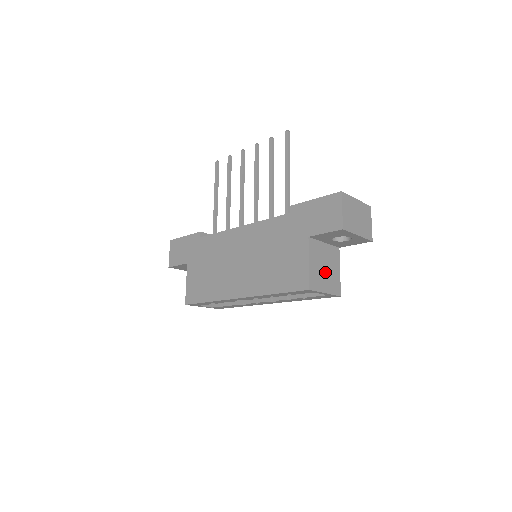
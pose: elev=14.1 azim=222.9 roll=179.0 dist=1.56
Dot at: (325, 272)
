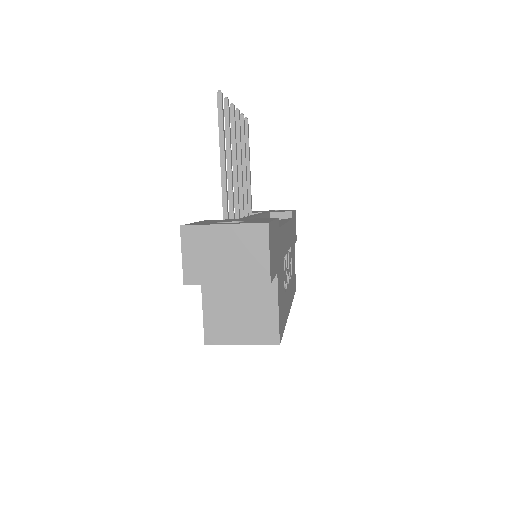
Dot at: (240, 316)
